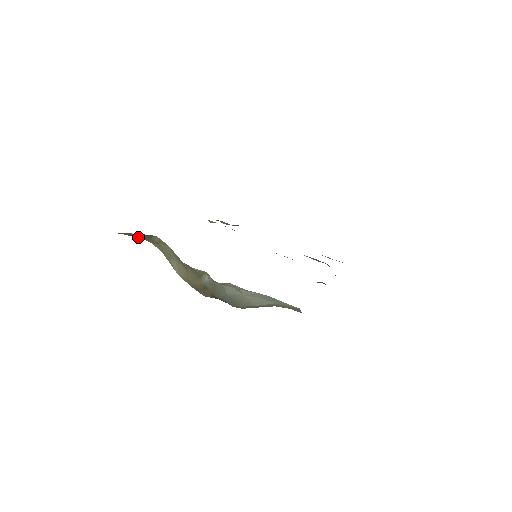
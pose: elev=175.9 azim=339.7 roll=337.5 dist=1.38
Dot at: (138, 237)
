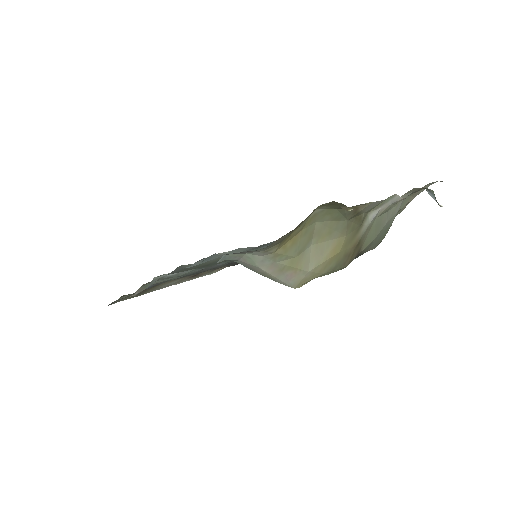
Dot at: (288, 235)
